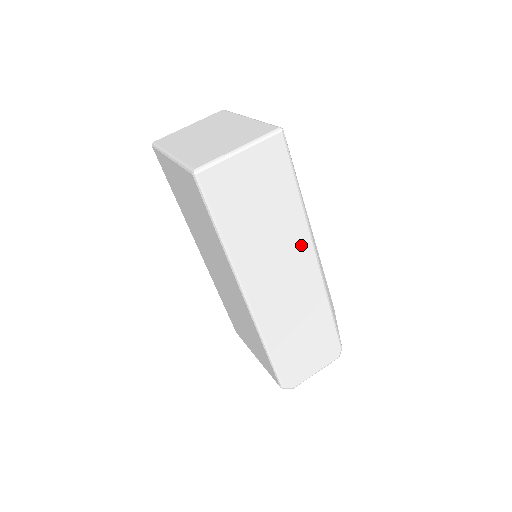
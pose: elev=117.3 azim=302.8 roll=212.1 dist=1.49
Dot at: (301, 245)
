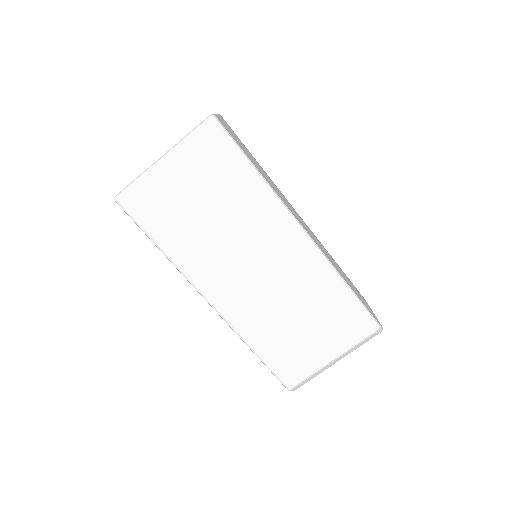
Dot at: (284, 197)
